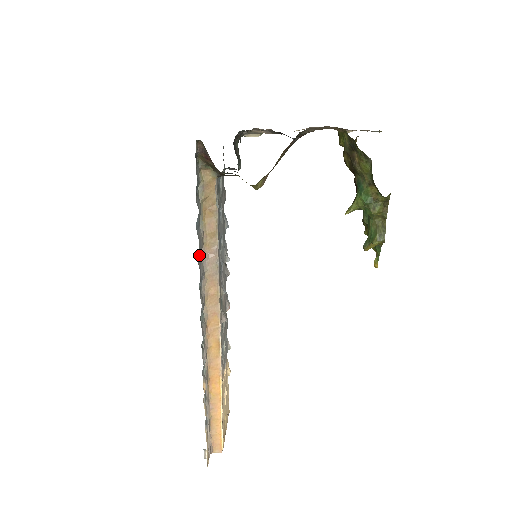
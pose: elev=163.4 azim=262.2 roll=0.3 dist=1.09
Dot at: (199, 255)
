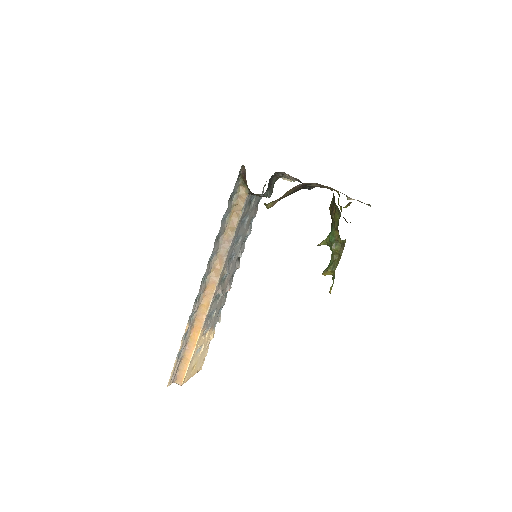
Dot at: (218, 237)
